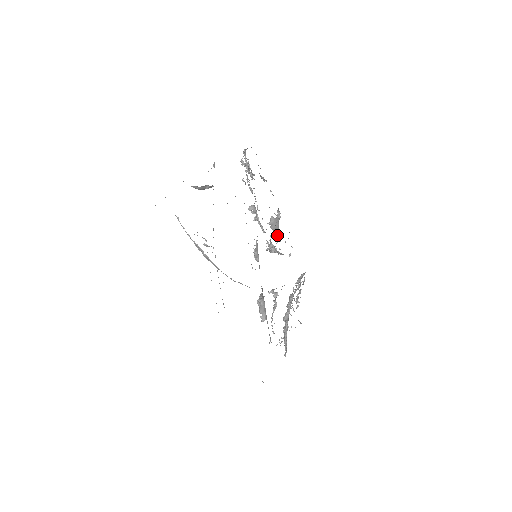
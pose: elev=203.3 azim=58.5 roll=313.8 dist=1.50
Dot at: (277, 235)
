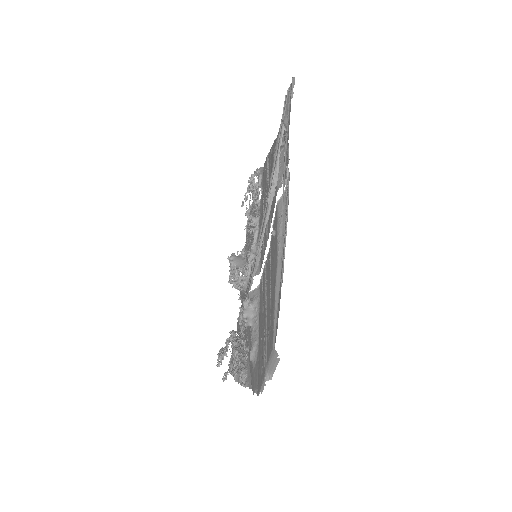
Dot at: occluded
